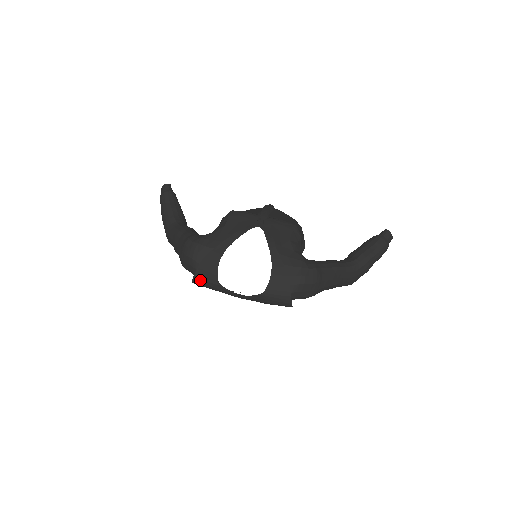
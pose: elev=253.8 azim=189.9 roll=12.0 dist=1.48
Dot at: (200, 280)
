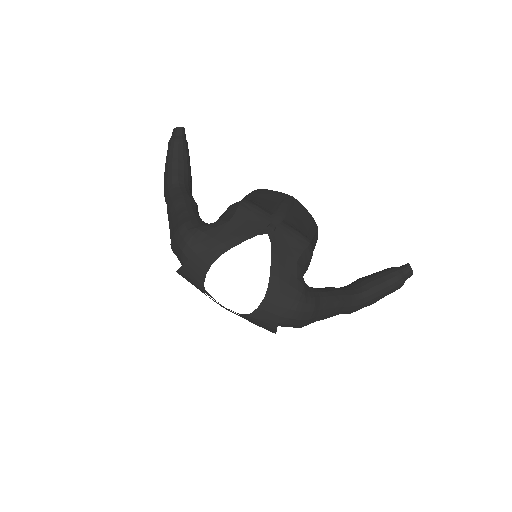
Dot at: (185, 275)
